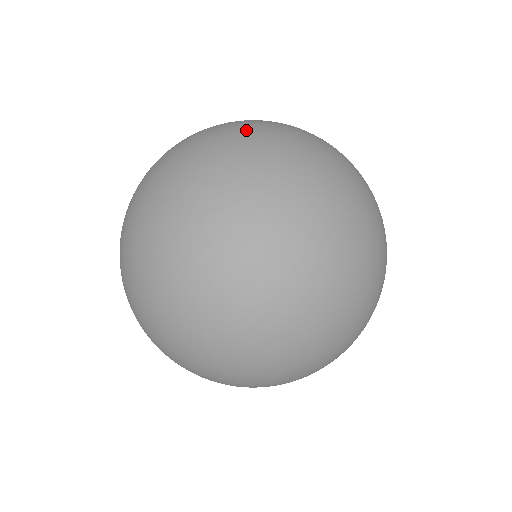
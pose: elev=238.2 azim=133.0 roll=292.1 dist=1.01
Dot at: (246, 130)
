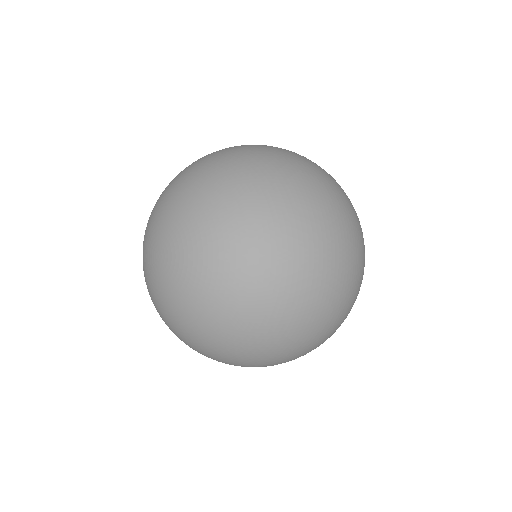
Dot at: (231, 321)
